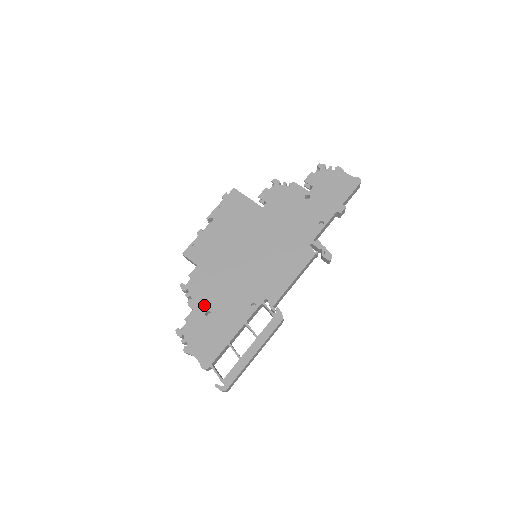
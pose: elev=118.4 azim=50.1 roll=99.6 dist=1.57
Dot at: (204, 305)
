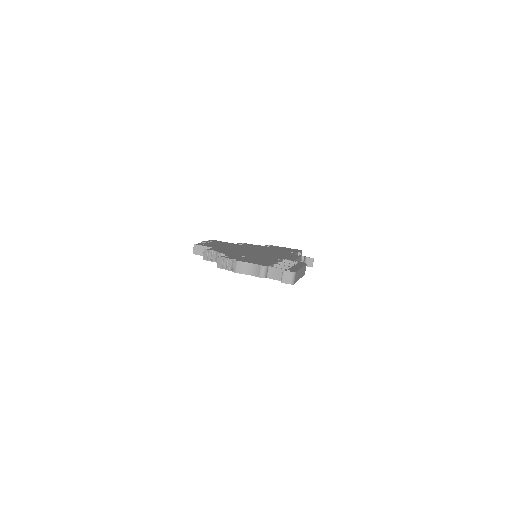
Dot at: (235, 254)
